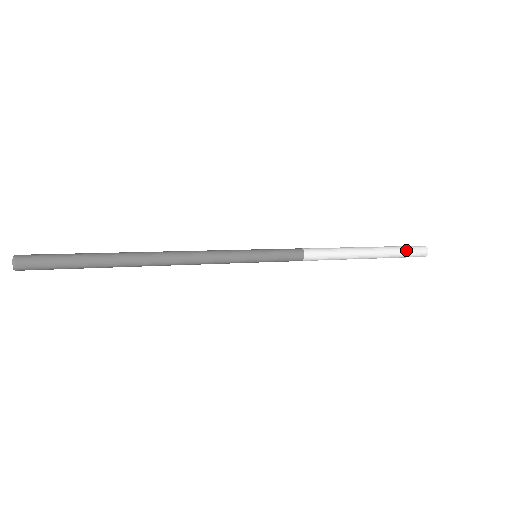
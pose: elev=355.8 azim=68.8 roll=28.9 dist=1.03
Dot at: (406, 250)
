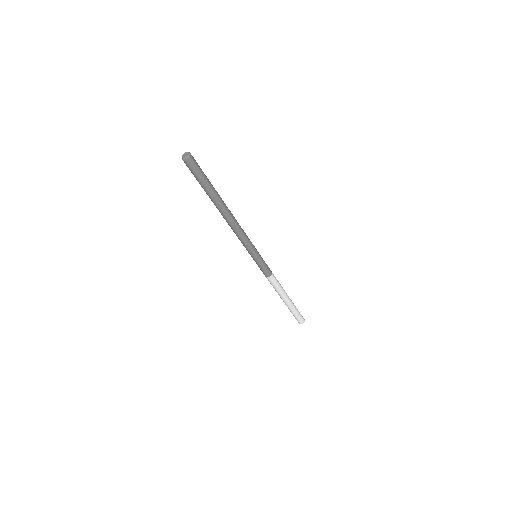
Dot at: occluded
